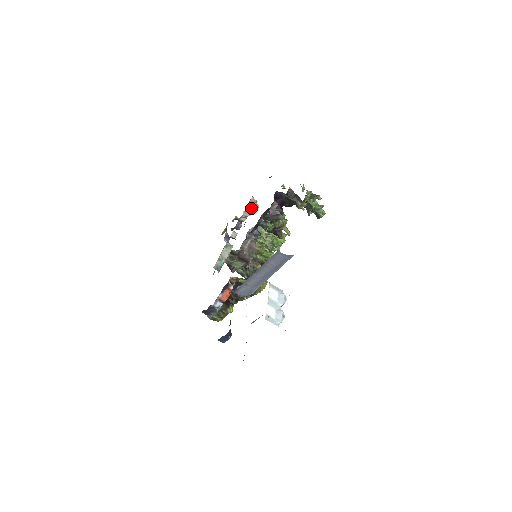
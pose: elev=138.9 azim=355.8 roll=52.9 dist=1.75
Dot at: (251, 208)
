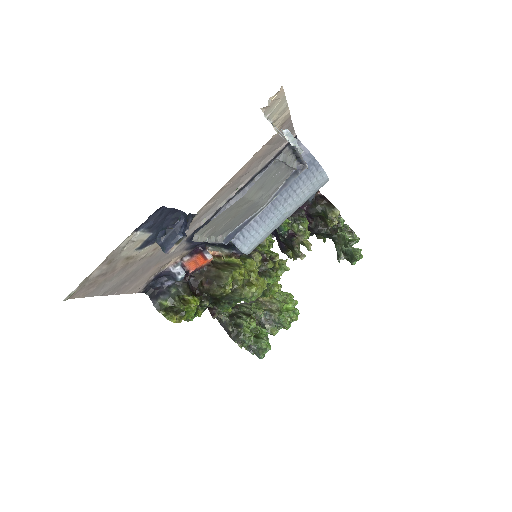
Dot at: occluded
